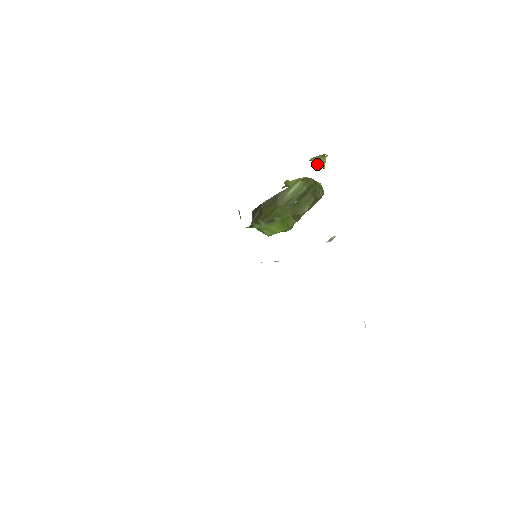
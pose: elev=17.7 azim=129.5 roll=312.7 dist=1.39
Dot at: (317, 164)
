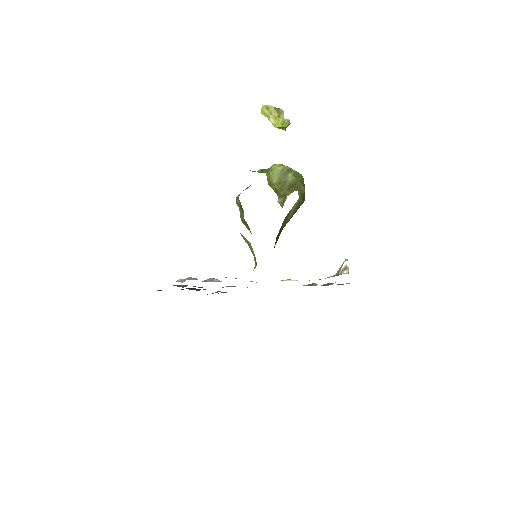
Dot at: (278, 128)
